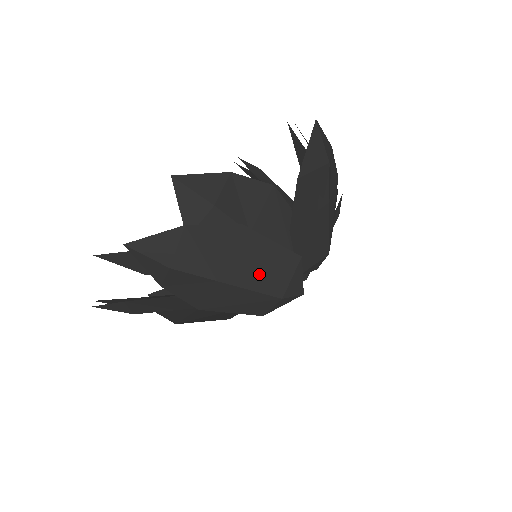
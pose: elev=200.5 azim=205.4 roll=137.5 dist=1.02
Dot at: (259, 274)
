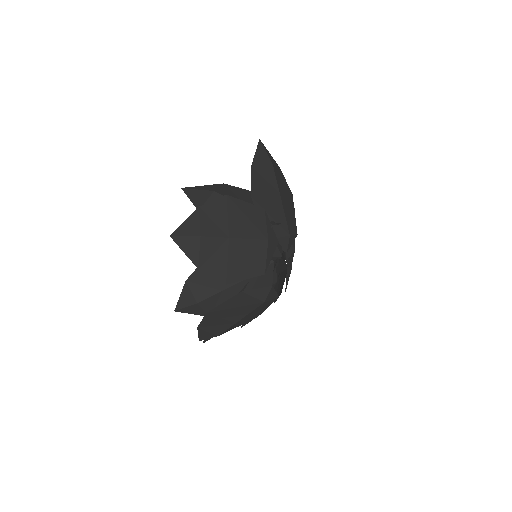
Dot at: (241, 309)
